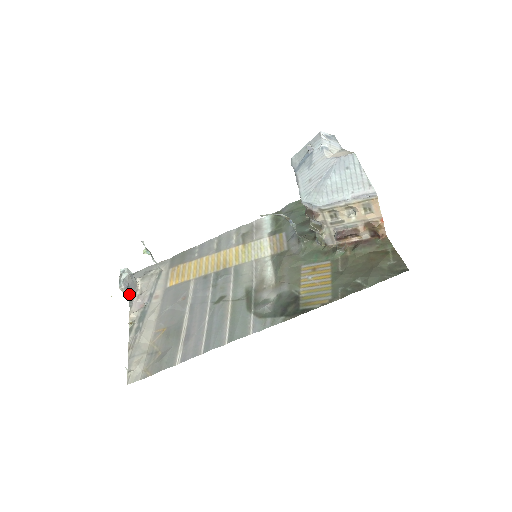
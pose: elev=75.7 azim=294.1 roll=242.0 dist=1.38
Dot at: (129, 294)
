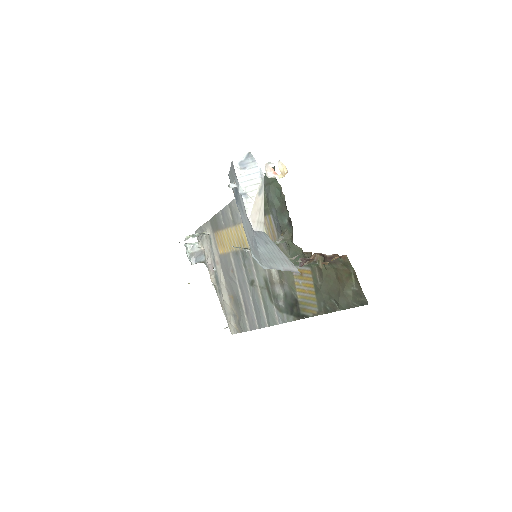
Dot at: (201, 261)
